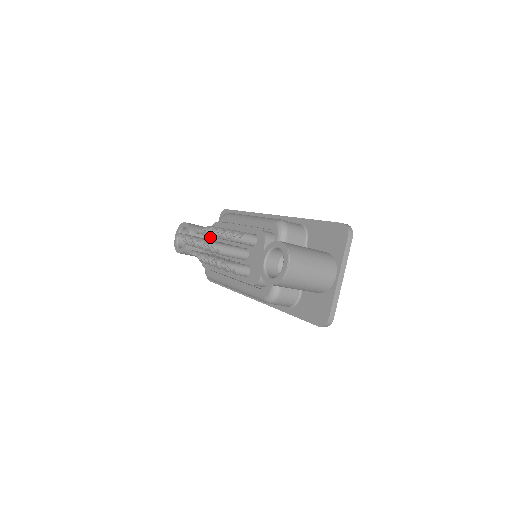
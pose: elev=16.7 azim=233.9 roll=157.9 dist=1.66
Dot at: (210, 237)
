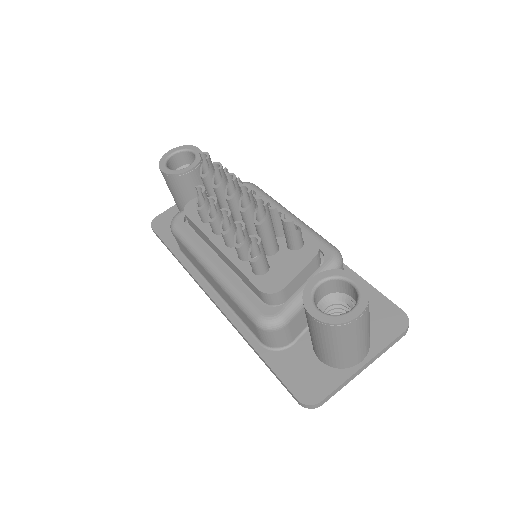
Dot at: occluded
